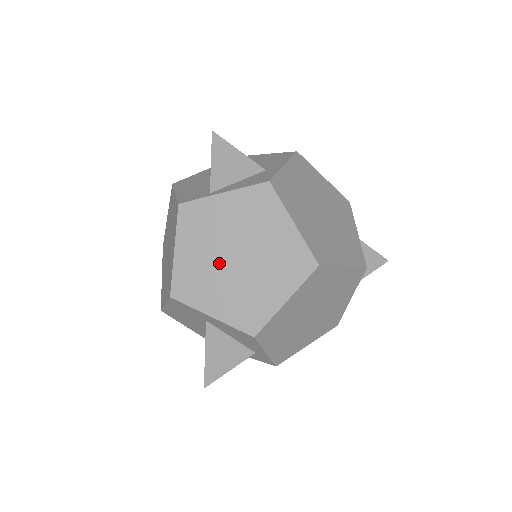
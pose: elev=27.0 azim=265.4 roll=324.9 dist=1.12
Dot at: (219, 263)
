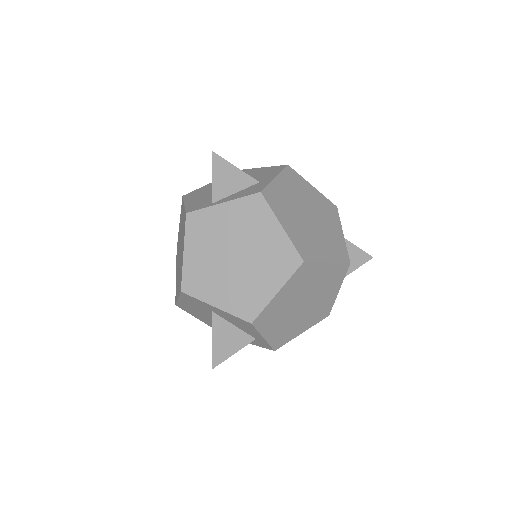
Dot at: (221, 262)
